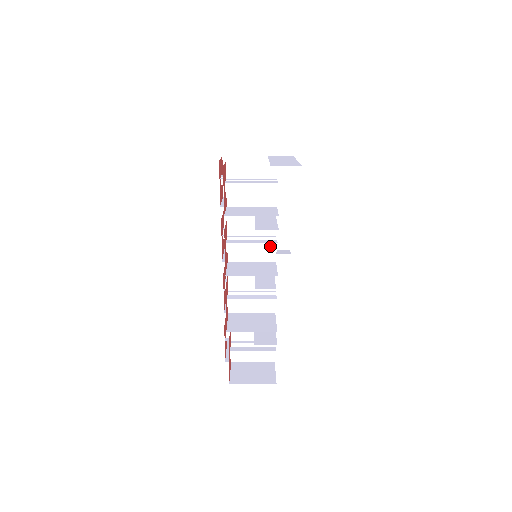
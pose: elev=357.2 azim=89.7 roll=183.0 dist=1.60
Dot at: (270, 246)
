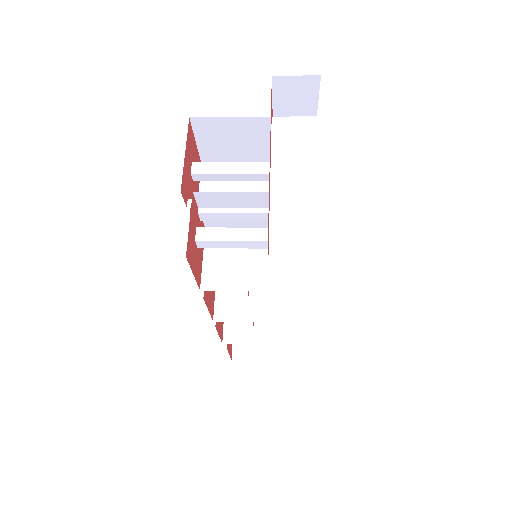
Dot at: occluded
